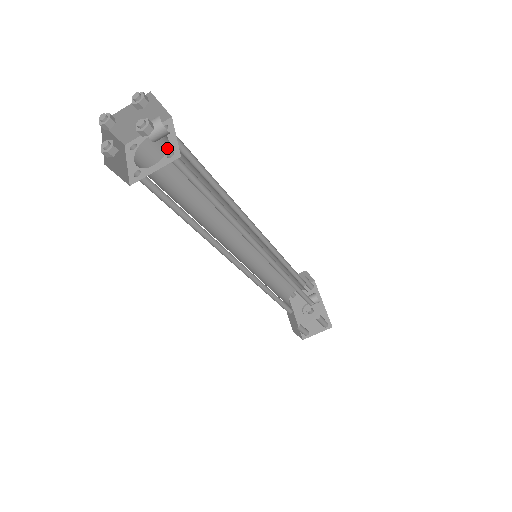
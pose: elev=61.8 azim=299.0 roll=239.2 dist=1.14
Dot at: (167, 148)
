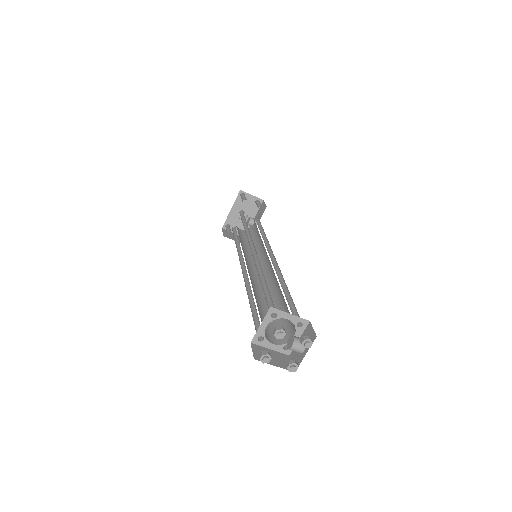
Dot at: occluded
